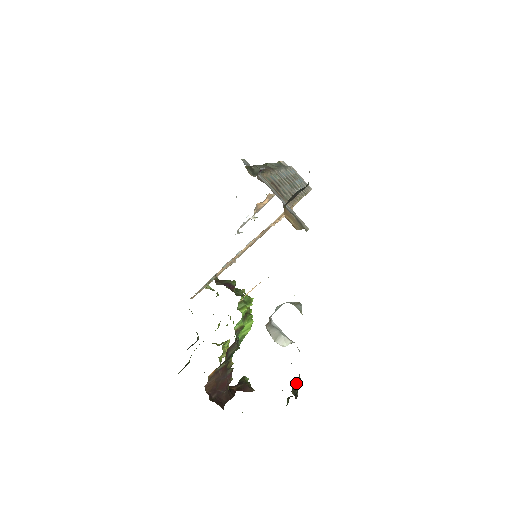
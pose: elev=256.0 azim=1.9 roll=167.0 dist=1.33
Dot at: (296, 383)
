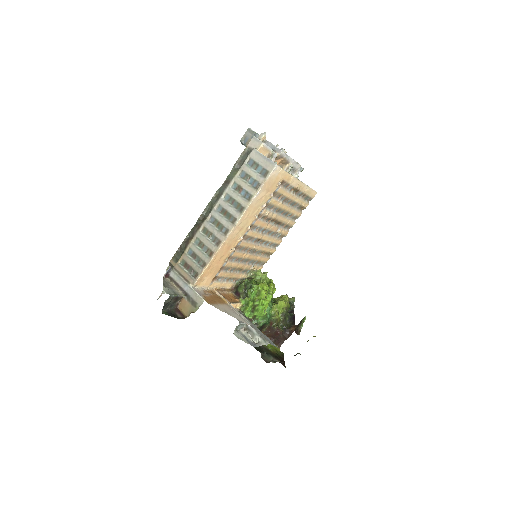
Dot at: occluded
